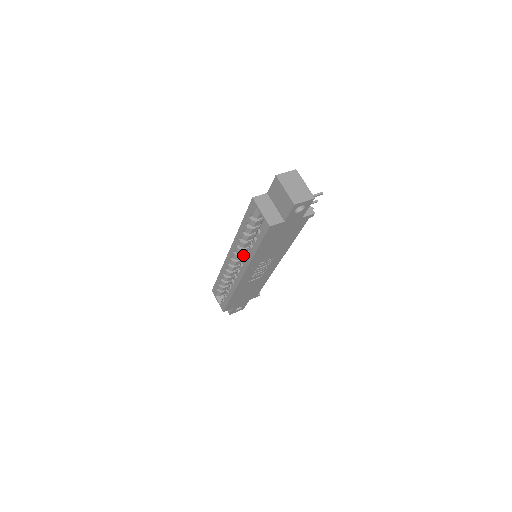
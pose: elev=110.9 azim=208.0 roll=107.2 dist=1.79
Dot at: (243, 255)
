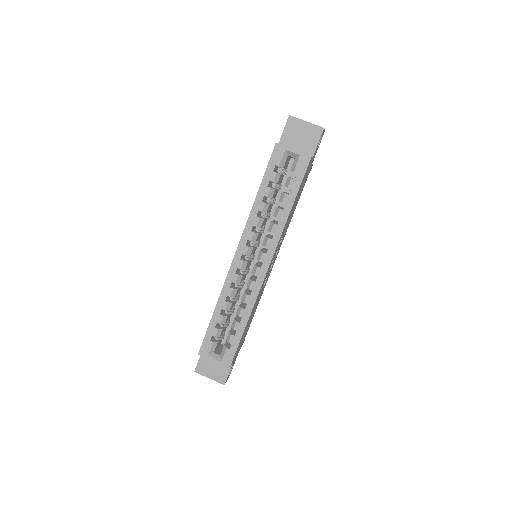
Dot at: (253, 249)
